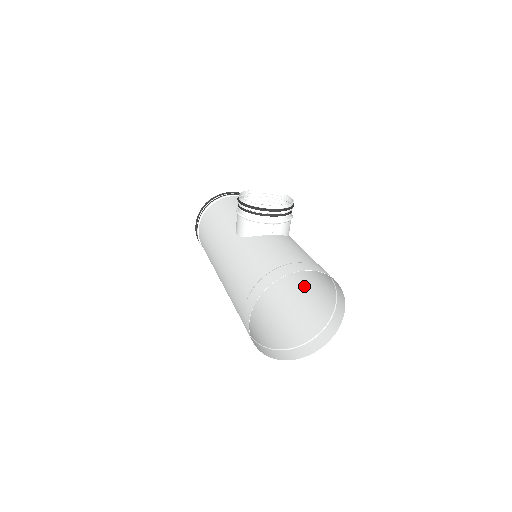
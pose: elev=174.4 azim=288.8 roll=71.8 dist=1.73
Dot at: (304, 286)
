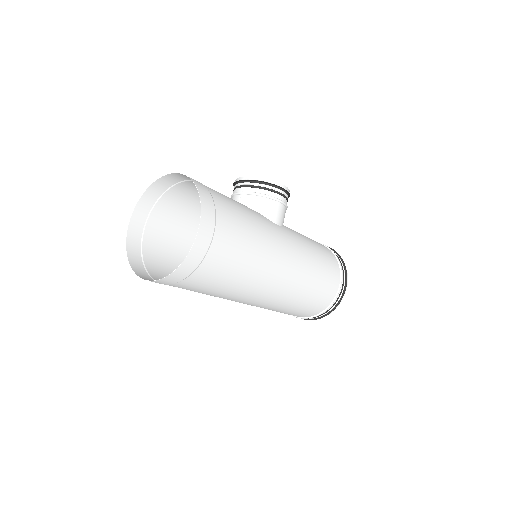
Dot at: (259, 267)
